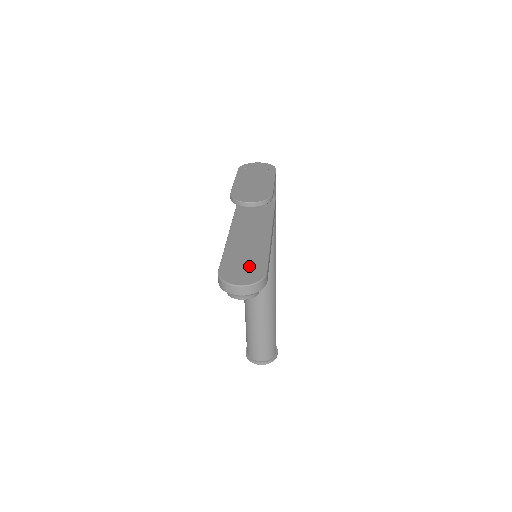
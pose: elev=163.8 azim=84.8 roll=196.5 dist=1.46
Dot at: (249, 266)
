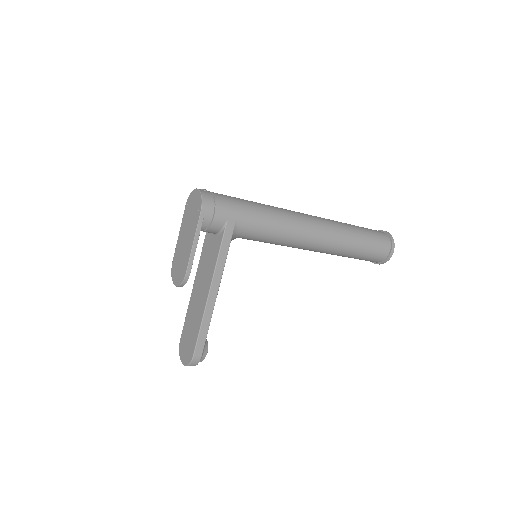
Dot at: (189, 343)
